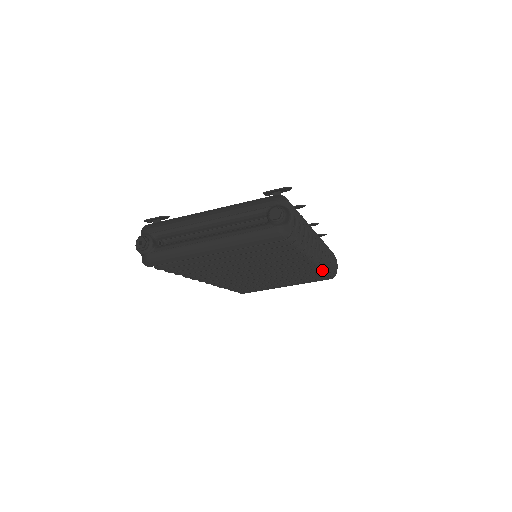
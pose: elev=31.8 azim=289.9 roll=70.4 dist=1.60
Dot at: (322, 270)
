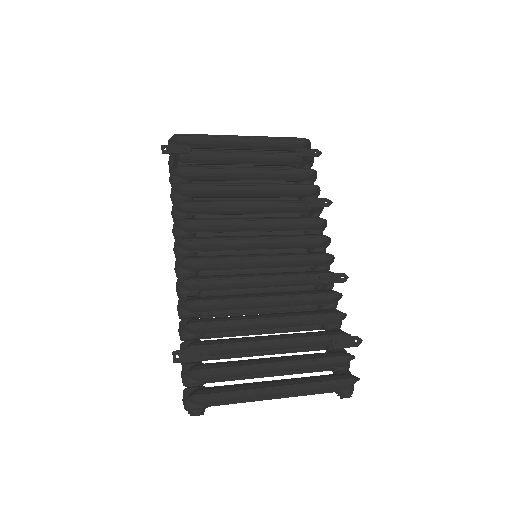
Dot at: occluded
